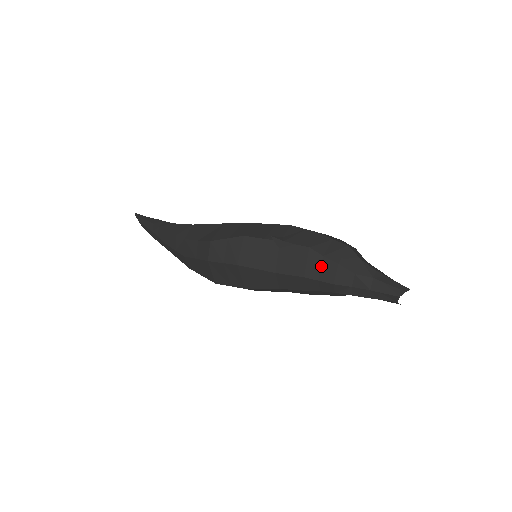
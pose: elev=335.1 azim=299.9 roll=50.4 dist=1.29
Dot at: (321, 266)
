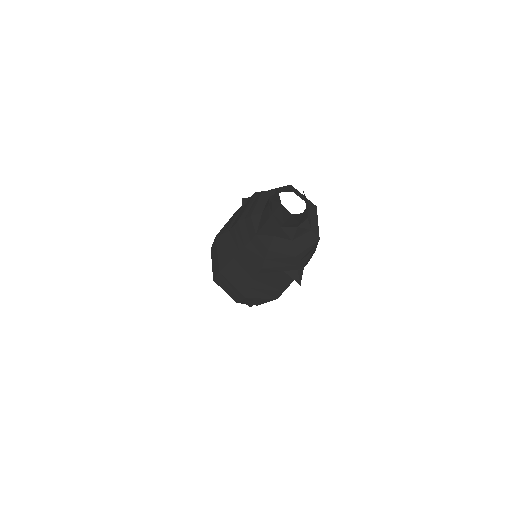
Dot at: (253, 203)
